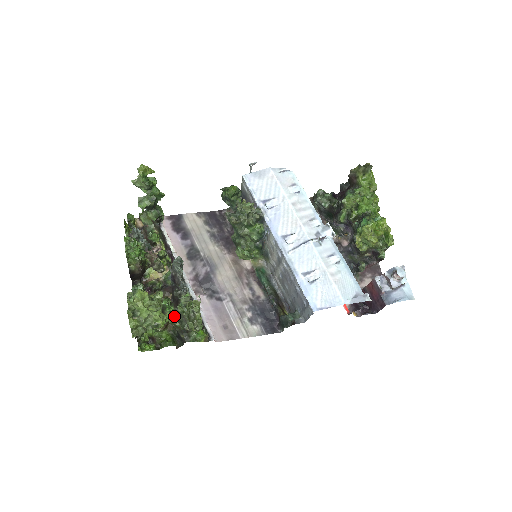
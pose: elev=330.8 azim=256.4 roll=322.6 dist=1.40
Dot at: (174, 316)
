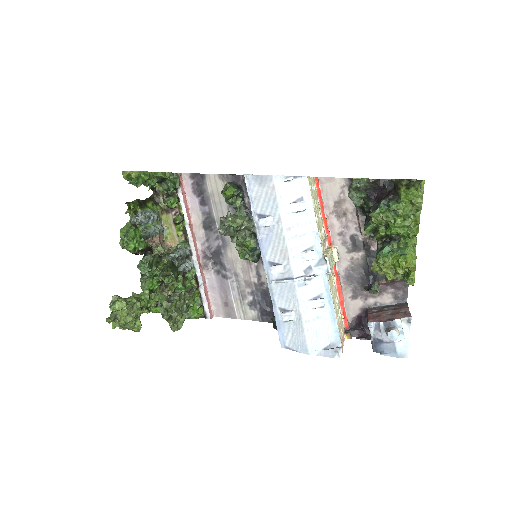
Dot at: occluded
